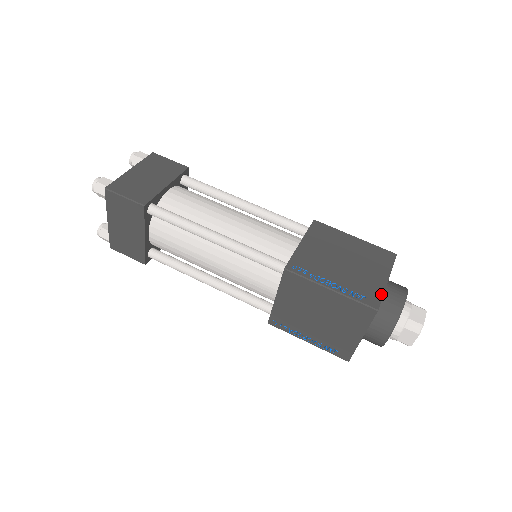
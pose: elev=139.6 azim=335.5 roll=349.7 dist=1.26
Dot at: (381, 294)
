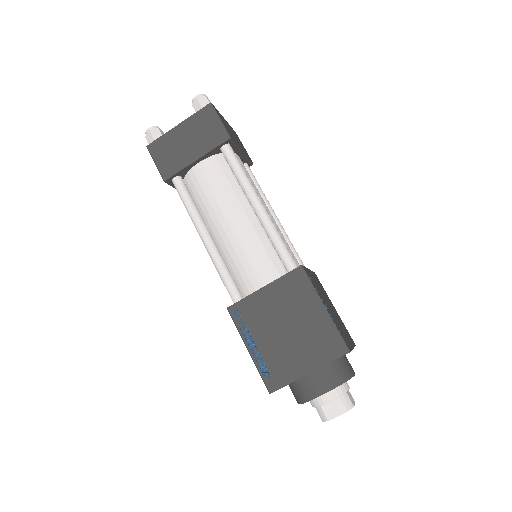
Dot at: (351, 348)
